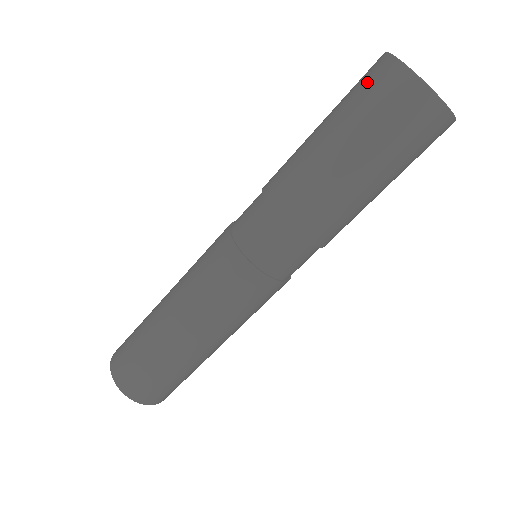
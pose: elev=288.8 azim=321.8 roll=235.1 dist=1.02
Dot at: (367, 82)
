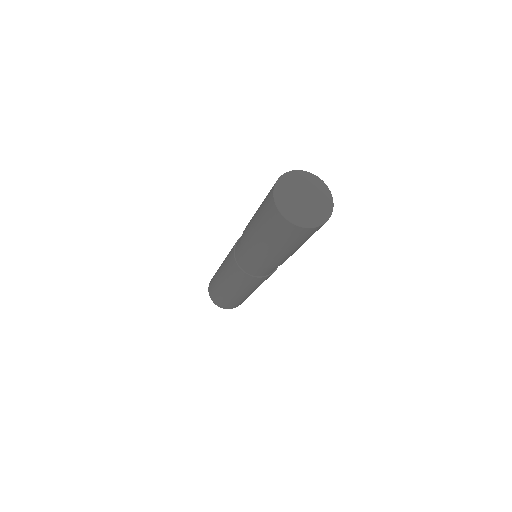
Dot at: occluded
